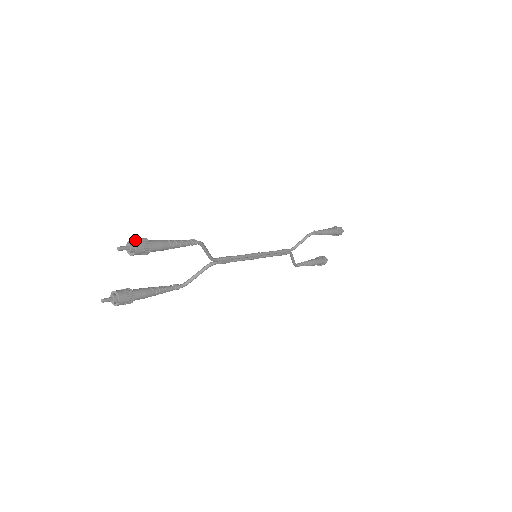
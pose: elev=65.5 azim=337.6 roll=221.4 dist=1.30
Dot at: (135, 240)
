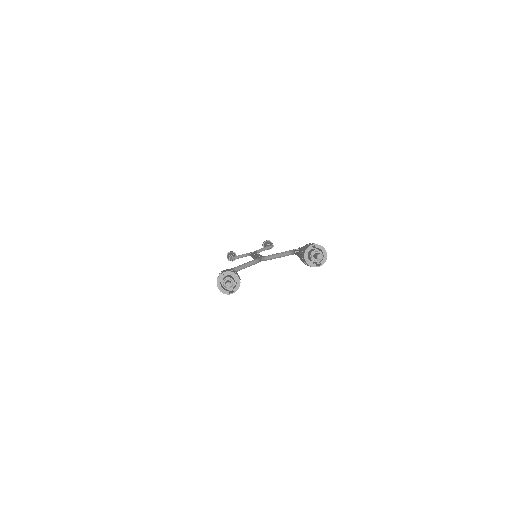
Dot at: occluded
